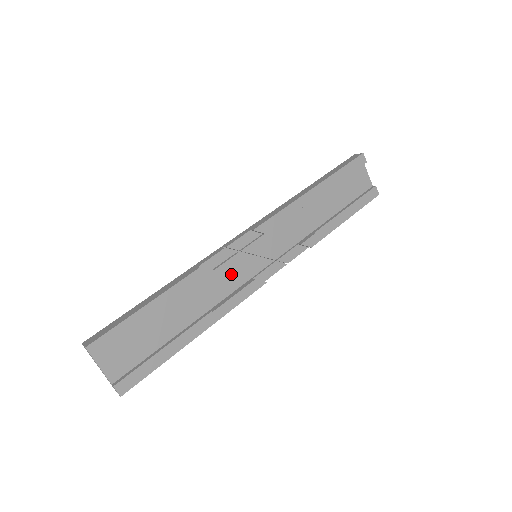
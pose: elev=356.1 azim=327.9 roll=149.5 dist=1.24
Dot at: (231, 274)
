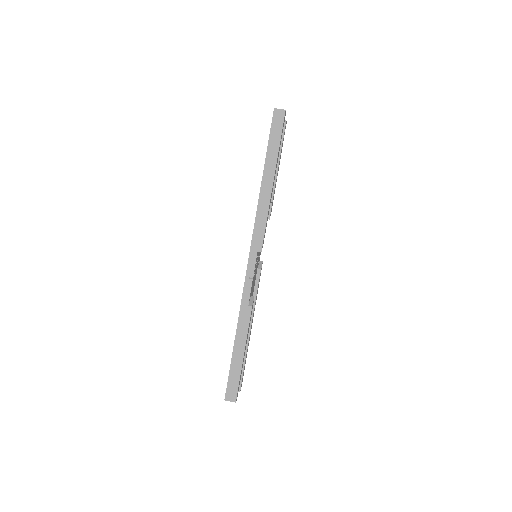
Dot at: occluded
